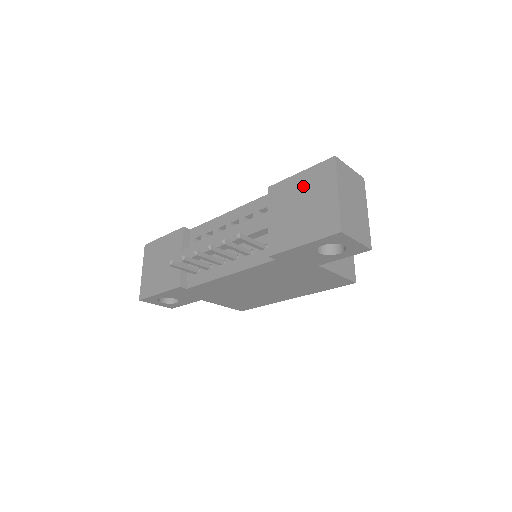
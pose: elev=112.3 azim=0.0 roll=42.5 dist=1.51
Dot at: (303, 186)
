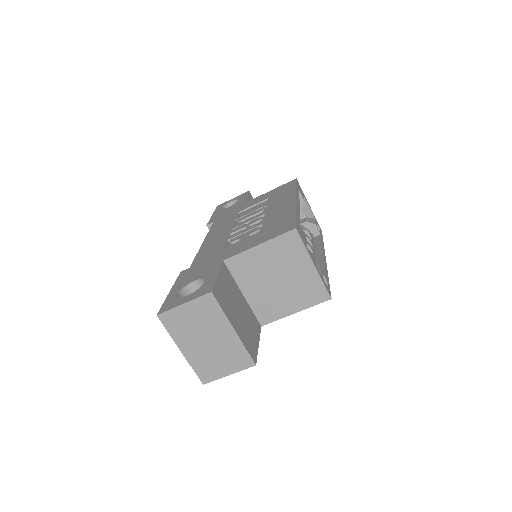
Dot at: occluded
